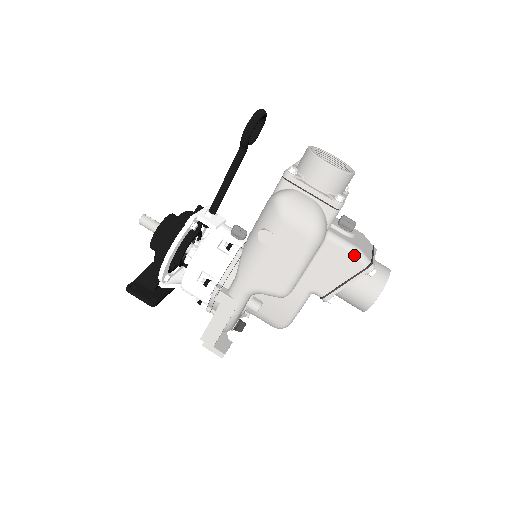
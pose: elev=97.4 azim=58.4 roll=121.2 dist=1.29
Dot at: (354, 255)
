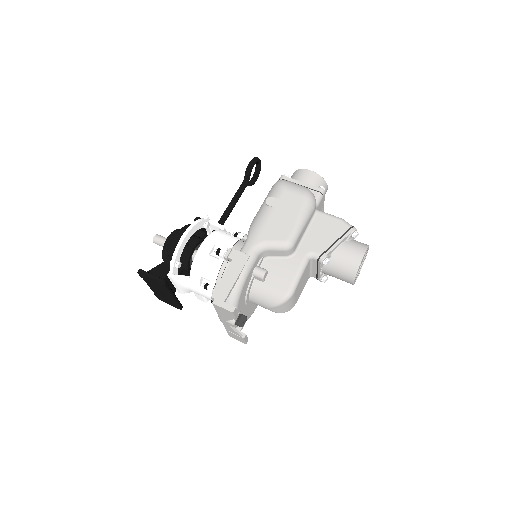
Dot at: (340, 220)
